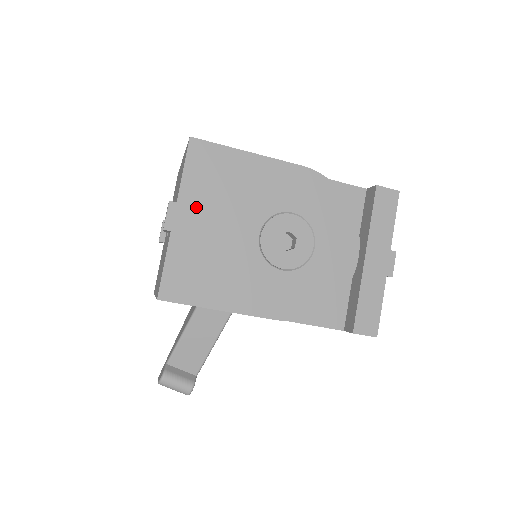
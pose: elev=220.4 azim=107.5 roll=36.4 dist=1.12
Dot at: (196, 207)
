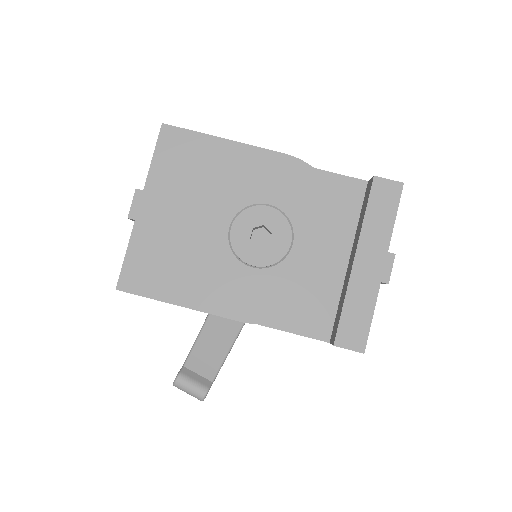
Dot at: (163, 196)
